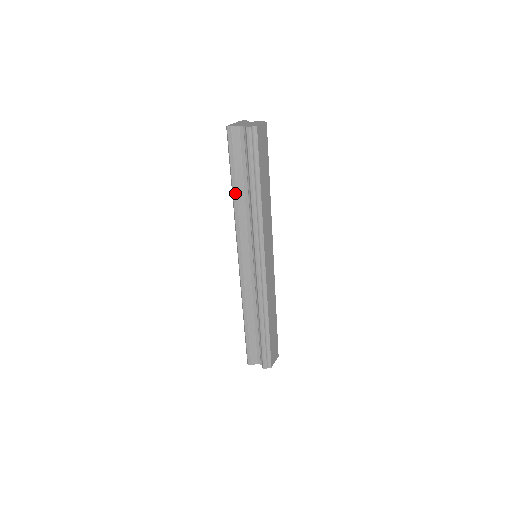
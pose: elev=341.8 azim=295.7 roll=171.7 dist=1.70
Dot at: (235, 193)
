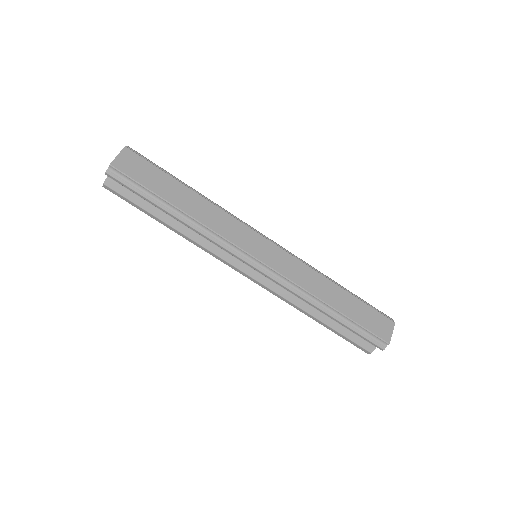
Dot at: (170, 227)
